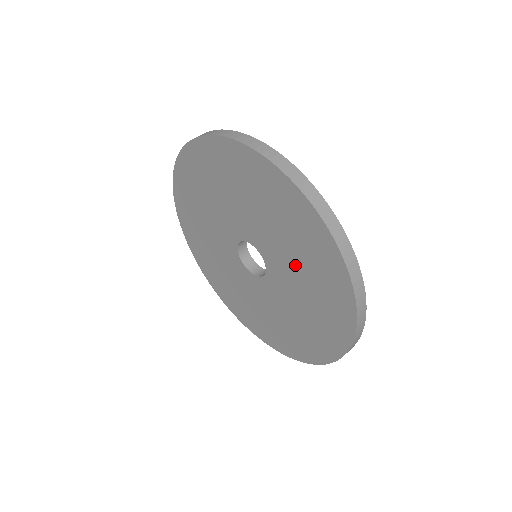
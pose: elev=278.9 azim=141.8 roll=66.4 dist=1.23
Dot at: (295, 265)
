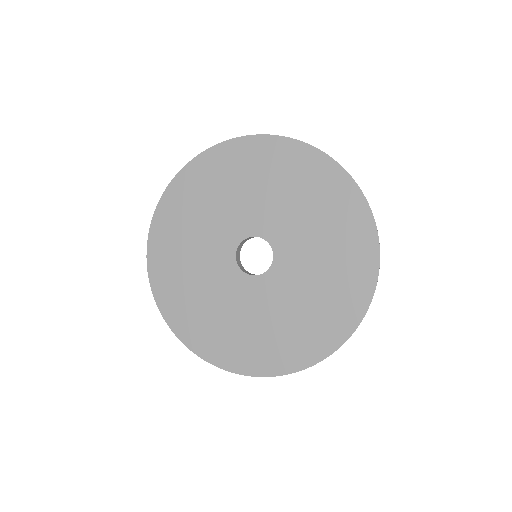
Dot at: (316, 266)
